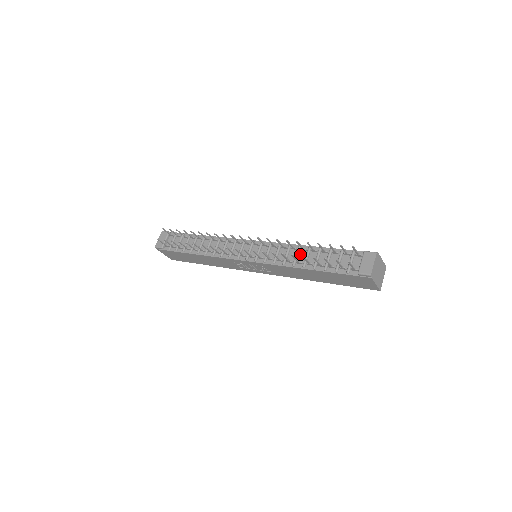
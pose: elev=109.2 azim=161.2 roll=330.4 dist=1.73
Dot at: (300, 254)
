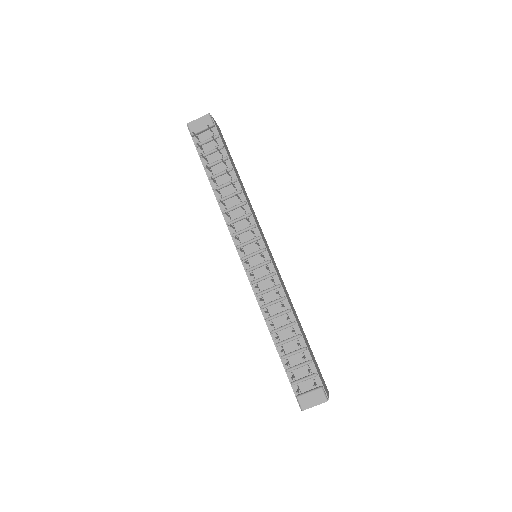
Dot at: (282, 317)
